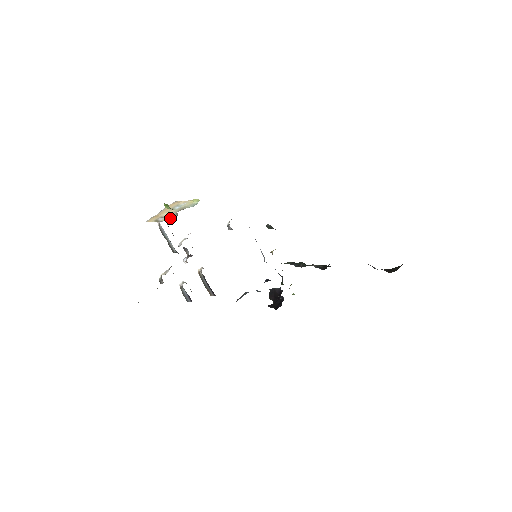
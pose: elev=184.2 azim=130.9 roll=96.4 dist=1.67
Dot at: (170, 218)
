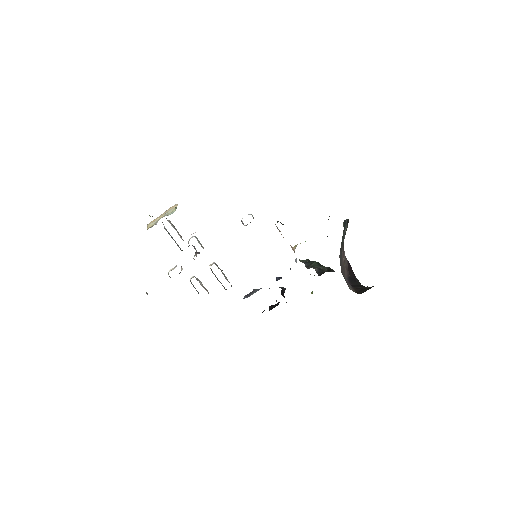
Dot at: (151, 226)
